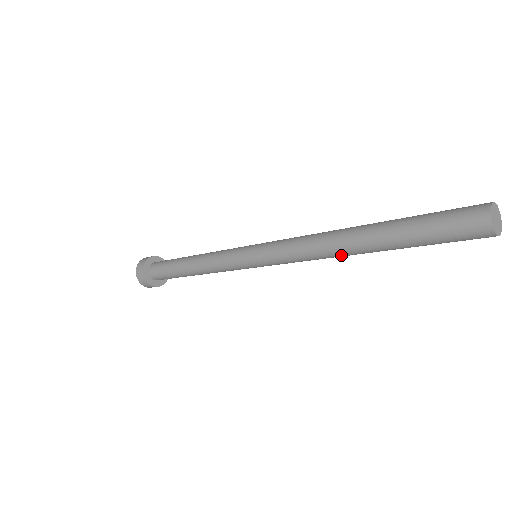
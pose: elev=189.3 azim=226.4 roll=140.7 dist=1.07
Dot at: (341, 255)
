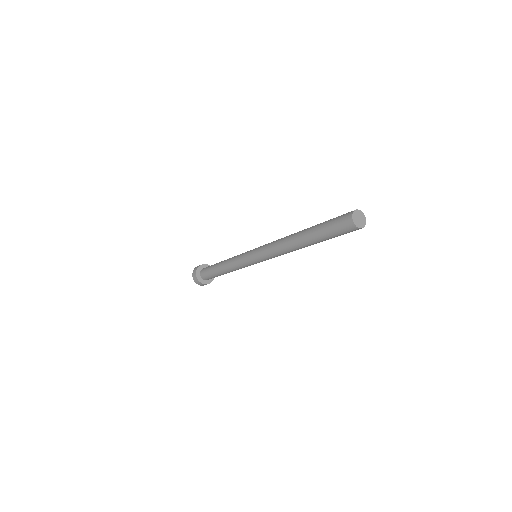
Dot at: (290, 245)
